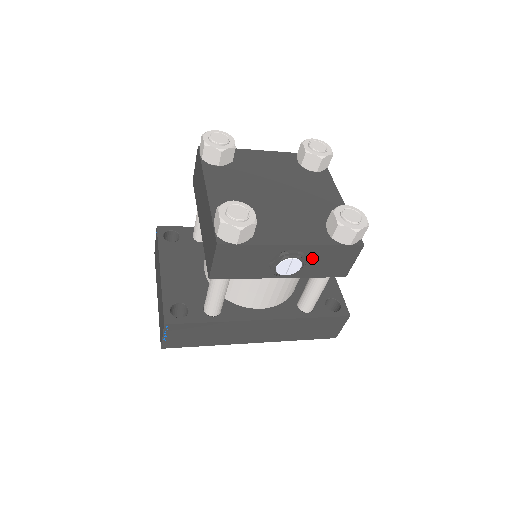
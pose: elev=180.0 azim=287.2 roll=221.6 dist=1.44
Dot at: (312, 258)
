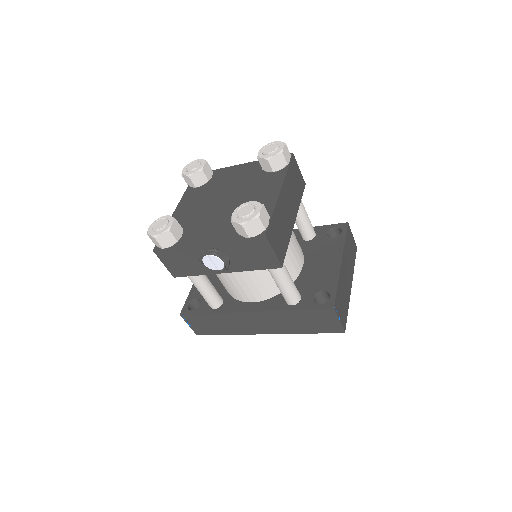
Dot at: (231, 253)
